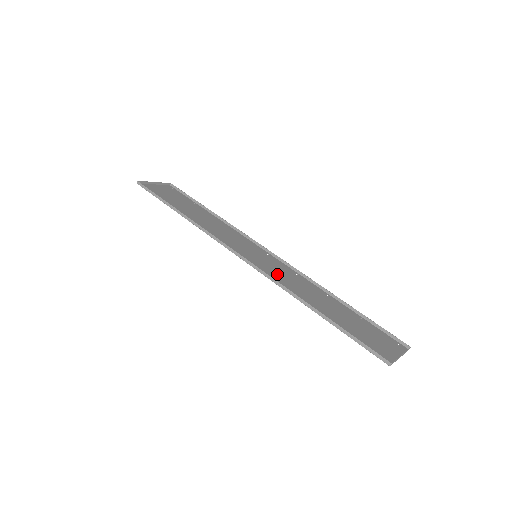
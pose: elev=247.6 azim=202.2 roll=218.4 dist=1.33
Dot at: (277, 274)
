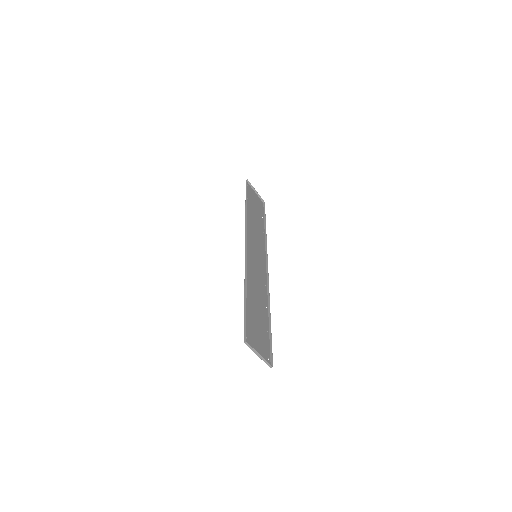
Dot at: (253, 269)
